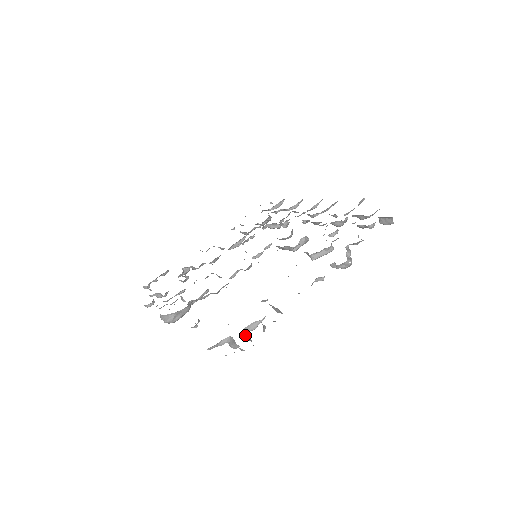
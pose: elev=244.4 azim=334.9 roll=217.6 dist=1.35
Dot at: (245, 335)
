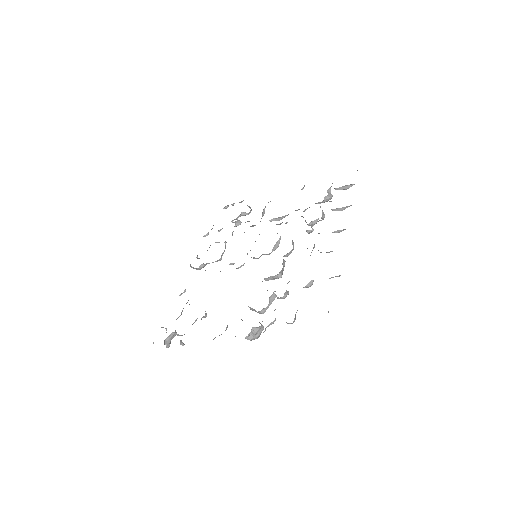
Dot at: (170, 337)
